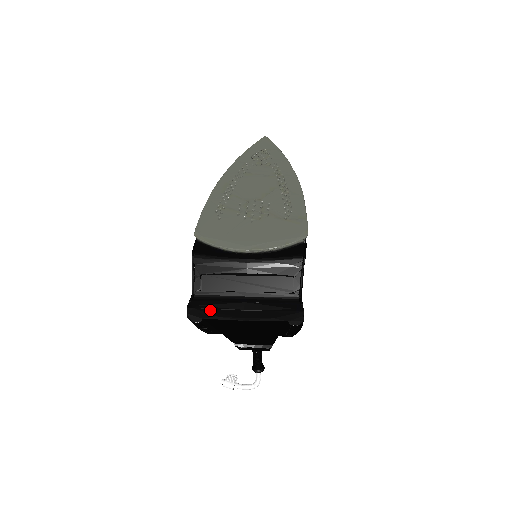
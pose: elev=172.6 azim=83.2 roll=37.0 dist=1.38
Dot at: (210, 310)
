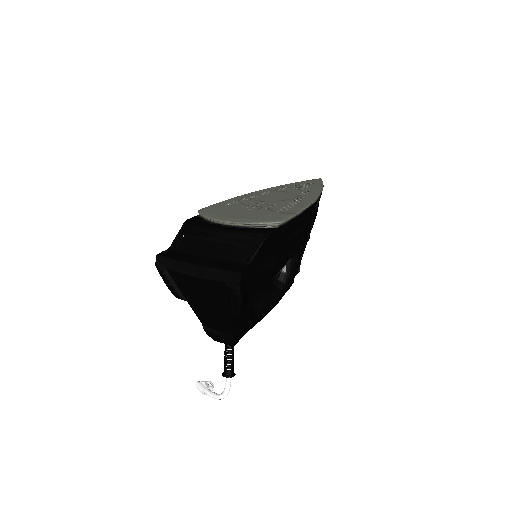
Dot at: (172, 260)
